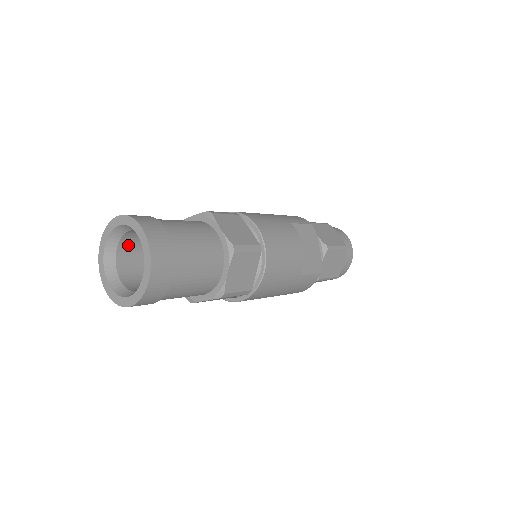
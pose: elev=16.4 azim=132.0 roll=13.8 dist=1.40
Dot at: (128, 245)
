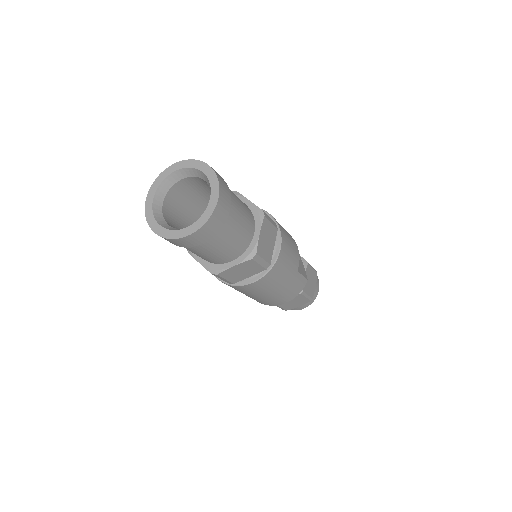
Dot at: (171, 201)
